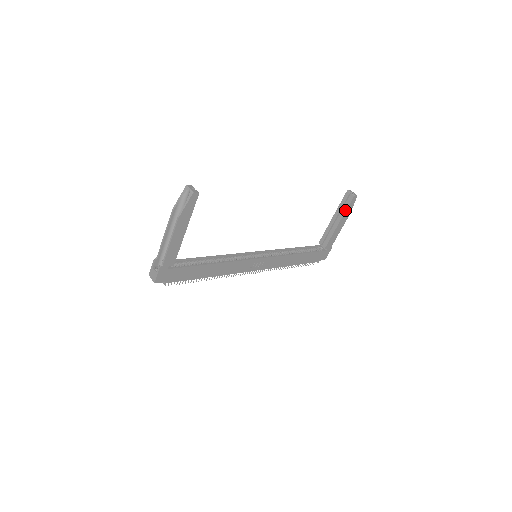
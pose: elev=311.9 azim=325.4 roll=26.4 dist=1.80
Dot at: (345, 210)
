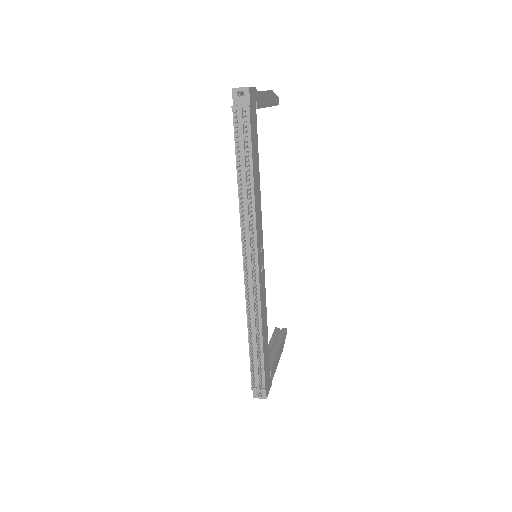
Dot at: (282, 338)
